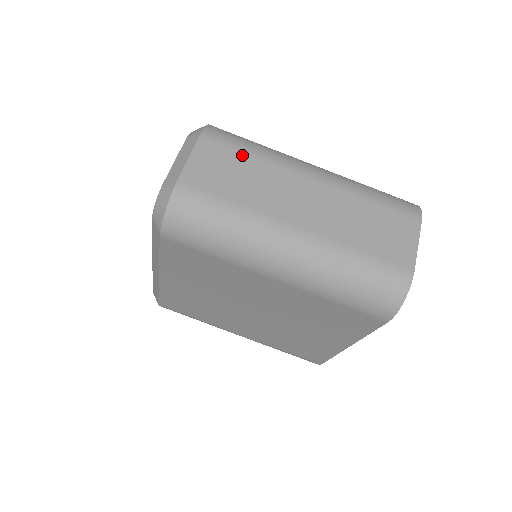
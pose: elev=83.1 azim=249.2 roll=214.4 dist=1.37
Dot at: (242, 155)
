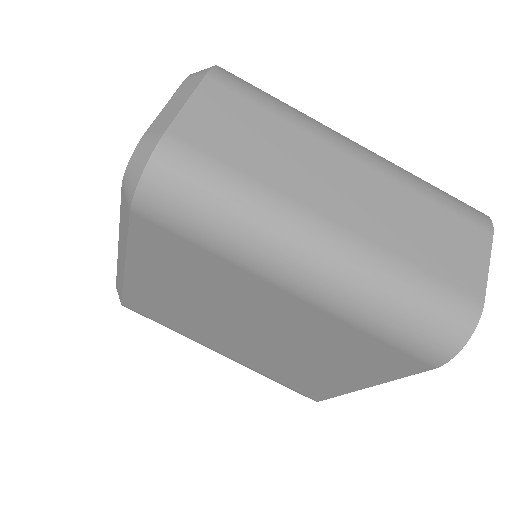
Dot at: (261, 111)
